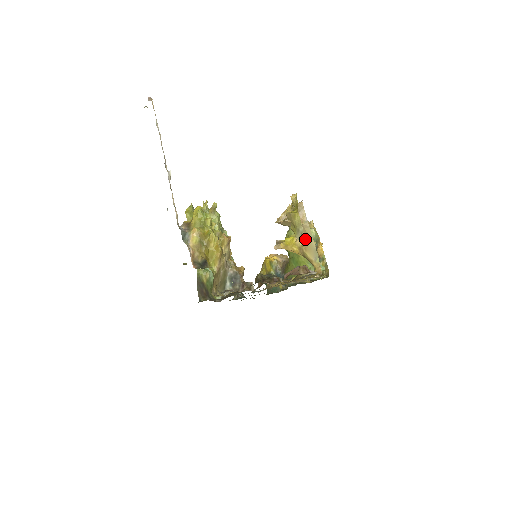
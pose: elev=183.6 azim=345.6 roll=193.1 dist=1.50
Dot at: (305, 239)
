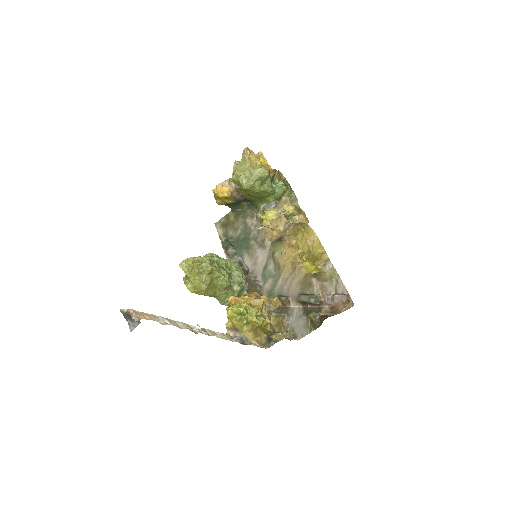
Dot at: occluded
